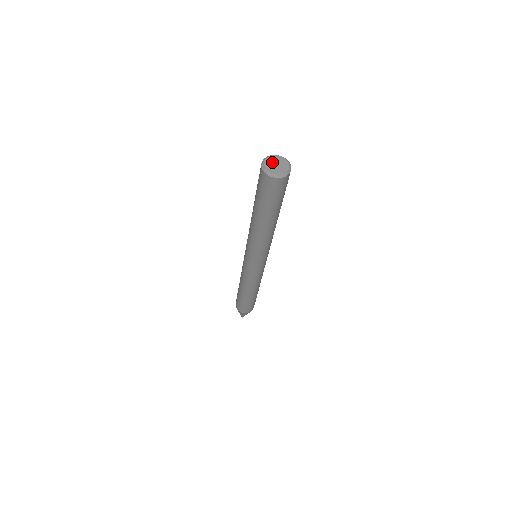
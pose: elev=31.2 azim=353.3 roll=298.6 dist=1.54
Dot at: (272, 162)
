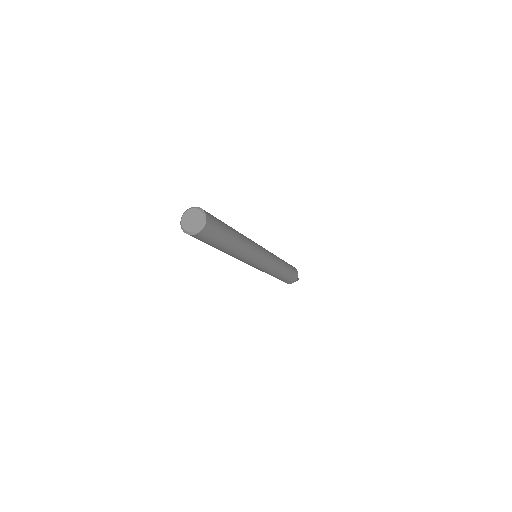
Dot at: (187, 221)
